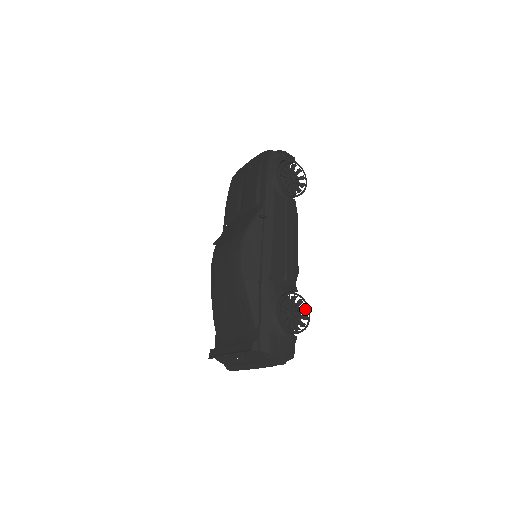
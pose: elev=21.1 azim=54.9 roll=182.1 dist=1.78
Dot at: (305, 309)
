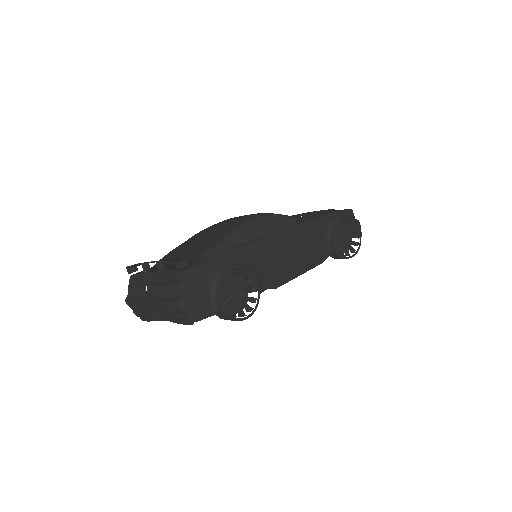
Dot at: (250, 309)
